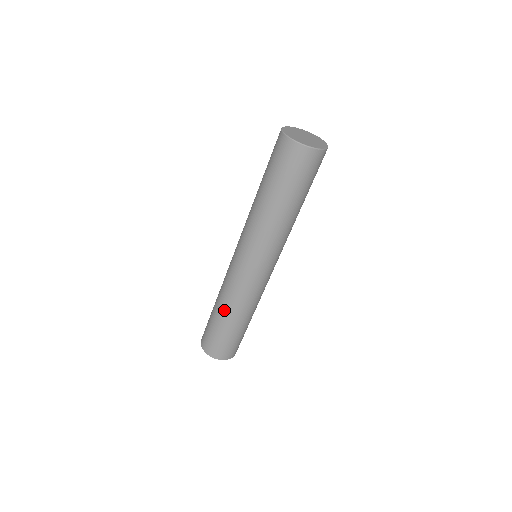
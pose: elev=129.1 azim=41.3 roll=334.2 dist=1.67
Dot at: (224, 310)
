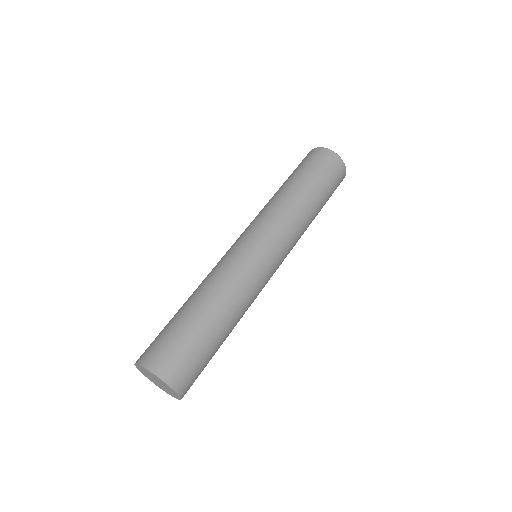
Dot at: (196, 294)
